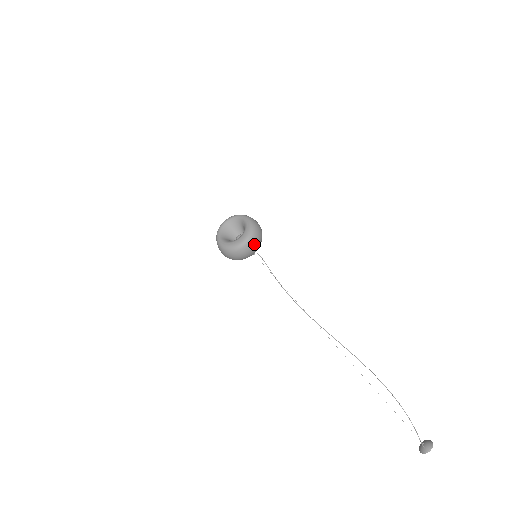
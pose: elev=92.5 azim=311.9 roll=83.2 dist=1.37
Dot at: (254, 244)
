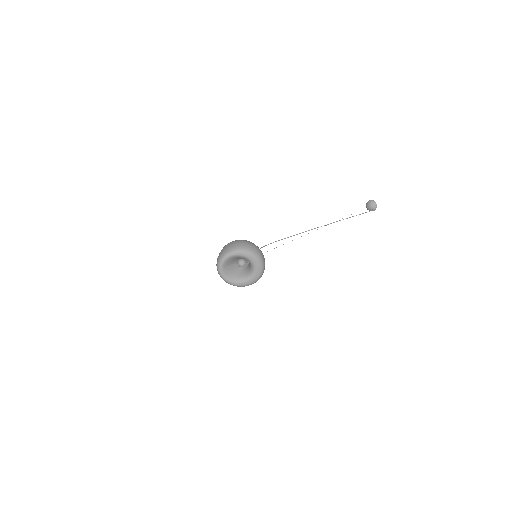
Dot at: occluded
